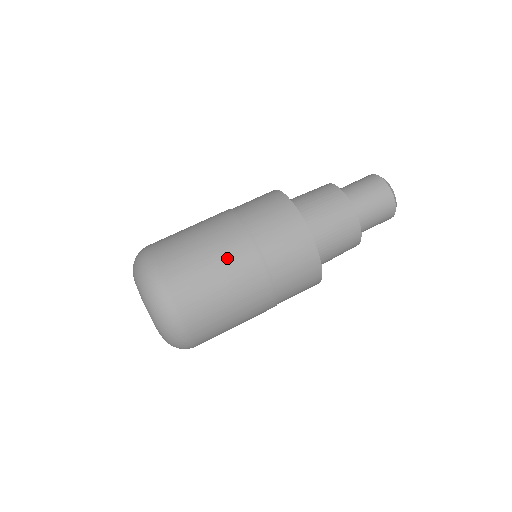
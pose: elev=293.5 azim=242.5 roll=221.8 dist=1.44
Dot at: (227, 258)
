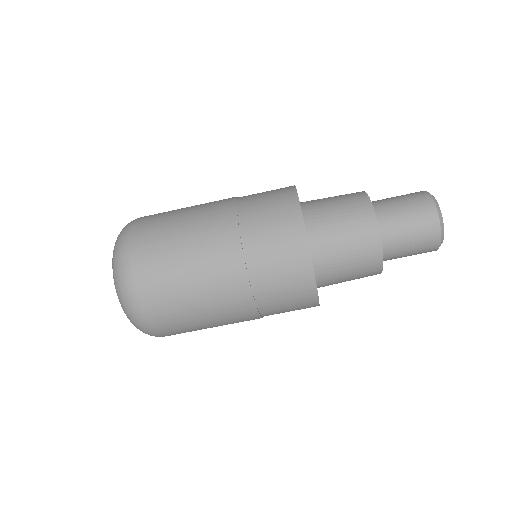
Dot at: (224, 320)
